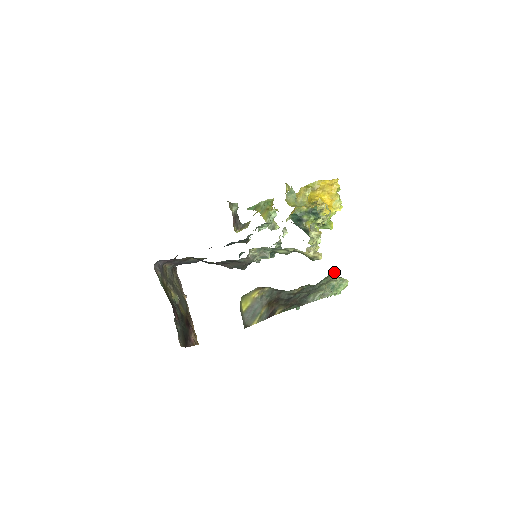
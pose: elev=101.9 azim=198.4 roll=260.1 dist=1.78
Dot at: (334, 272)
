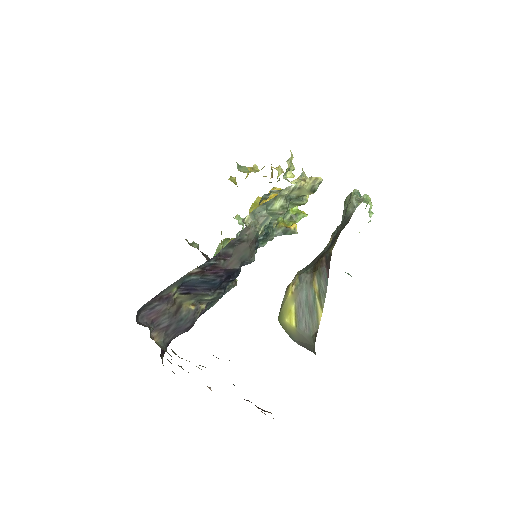
Dot at: occluded
